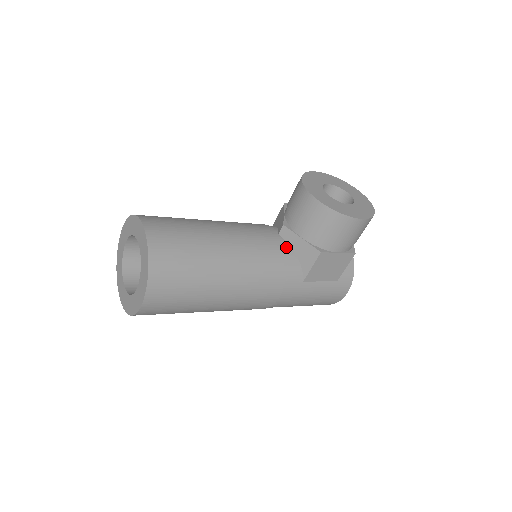
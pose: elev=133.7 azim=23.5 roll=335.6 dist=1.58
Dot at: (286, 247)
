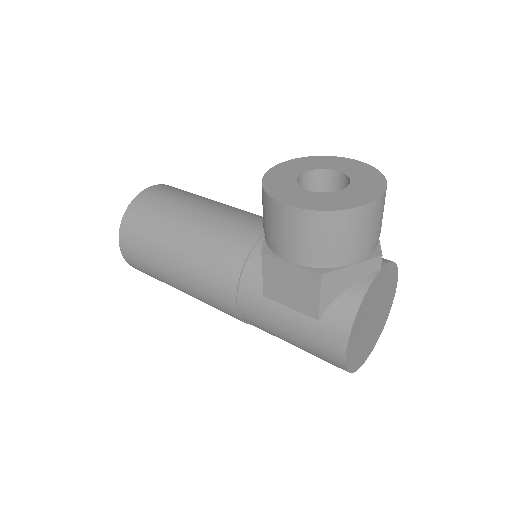
Dot at: (259, 245)
